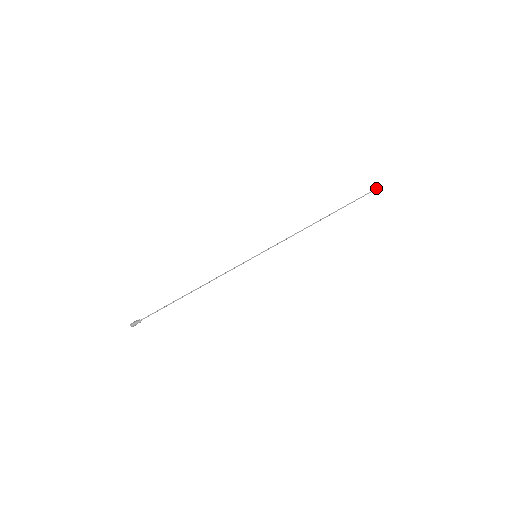
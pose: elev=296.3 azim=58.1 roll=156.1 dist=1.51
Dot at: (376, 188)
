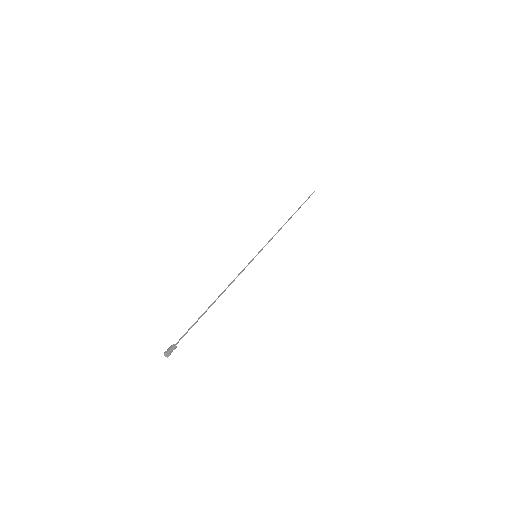
Dot at: (313, 192)
